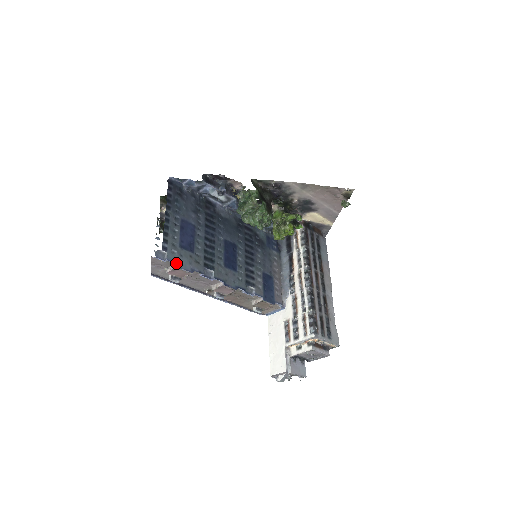
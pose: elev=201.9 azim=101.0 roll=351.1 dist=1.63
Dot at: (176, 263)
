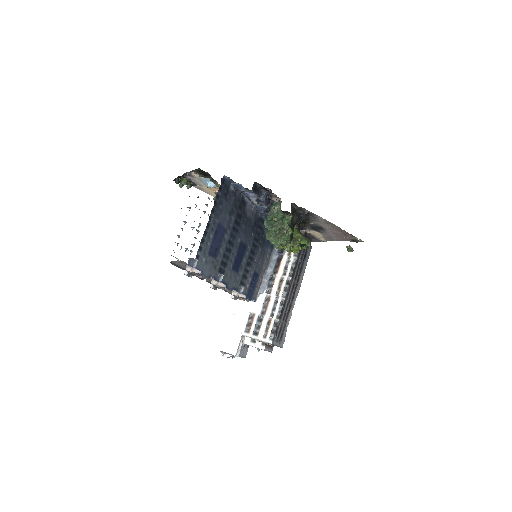
Dot at: (201, 271)
